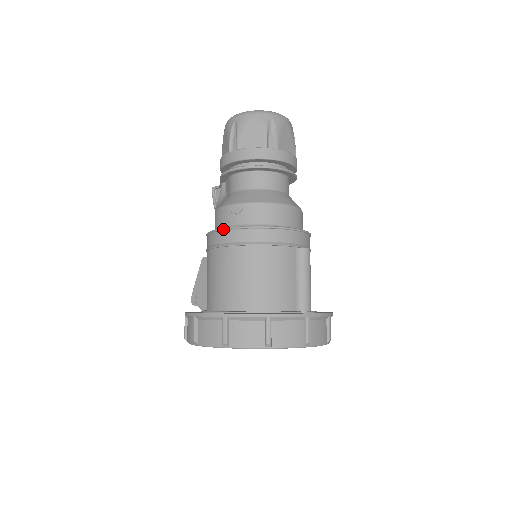
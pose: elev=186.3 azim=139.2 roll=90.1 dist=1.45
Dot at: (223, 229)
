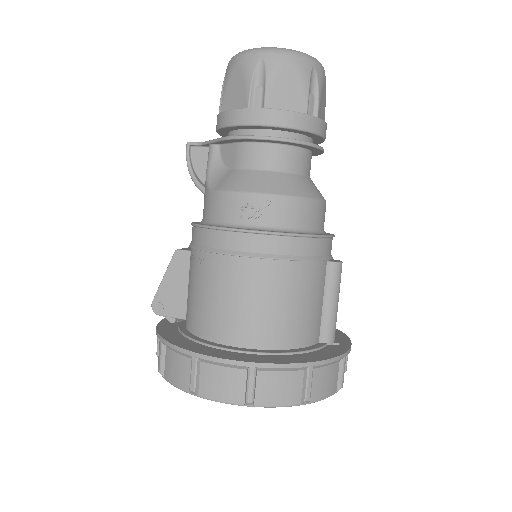
Dot at: (242, 231)
